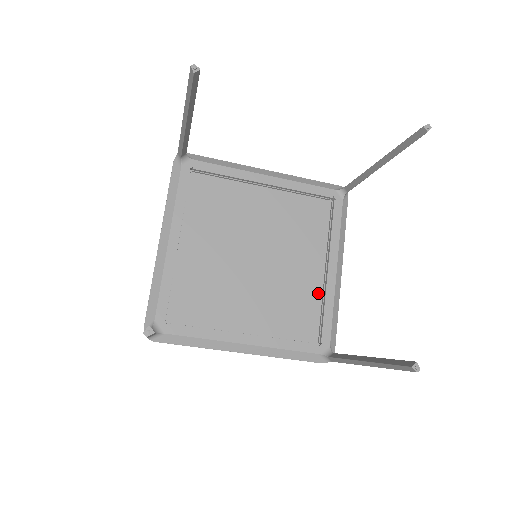
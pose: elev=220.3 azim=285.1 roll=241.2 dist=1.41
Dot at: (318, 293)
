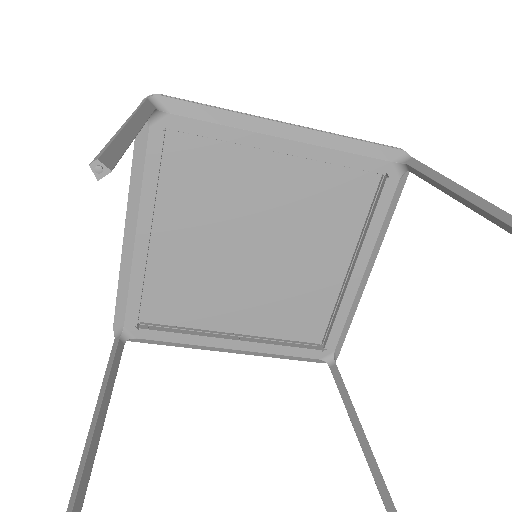
Dot at: (334, 292)
